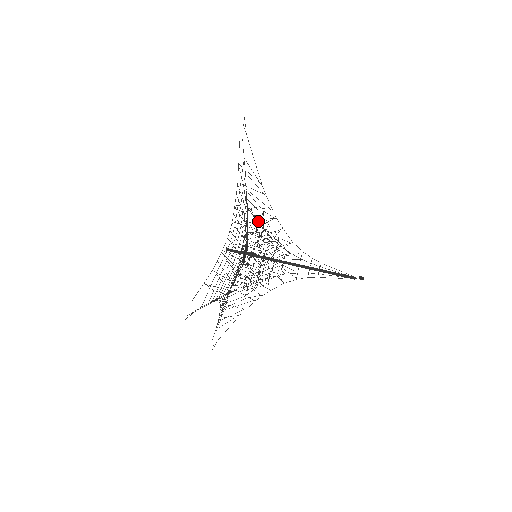
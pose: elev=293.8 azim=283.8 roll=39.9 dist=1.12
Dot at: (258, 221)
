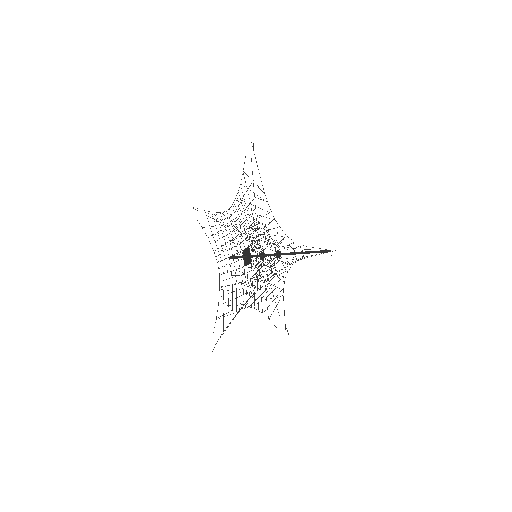
Dot at: occluded
